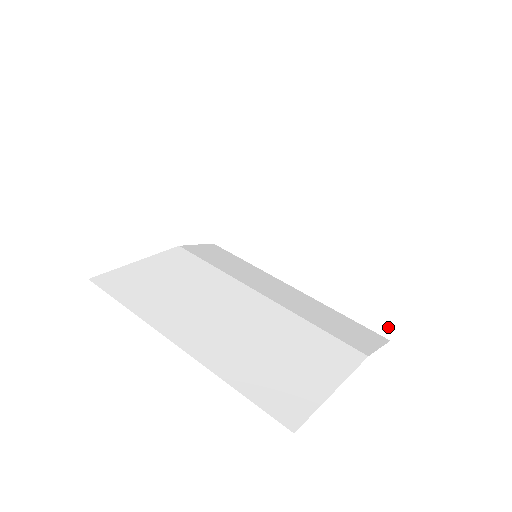
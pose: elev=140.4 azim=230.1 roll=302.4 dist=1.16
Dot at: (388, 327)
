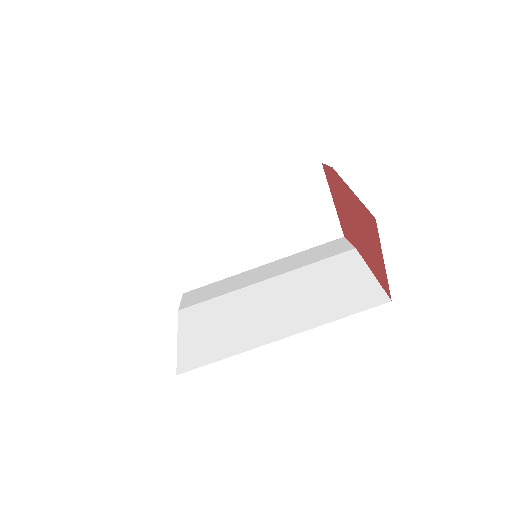
Dot at: (337, 231)
